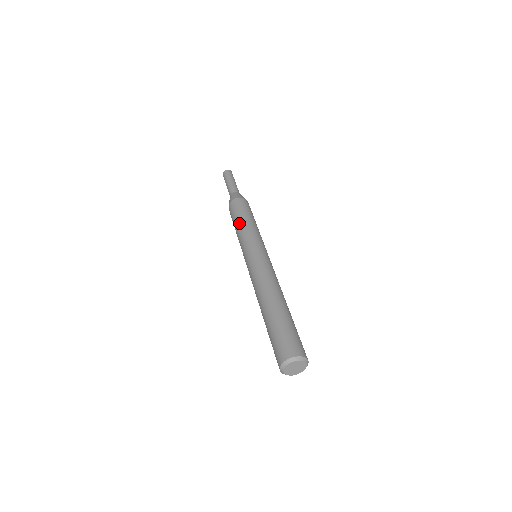
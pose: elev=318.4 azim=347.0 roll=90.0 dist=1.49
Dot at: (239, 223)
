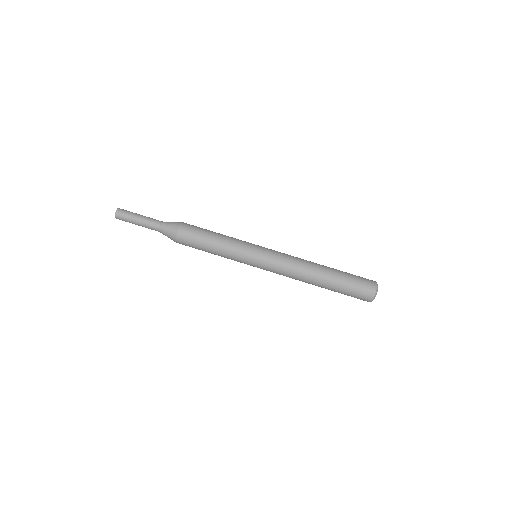
Dot at: (215, 245)
